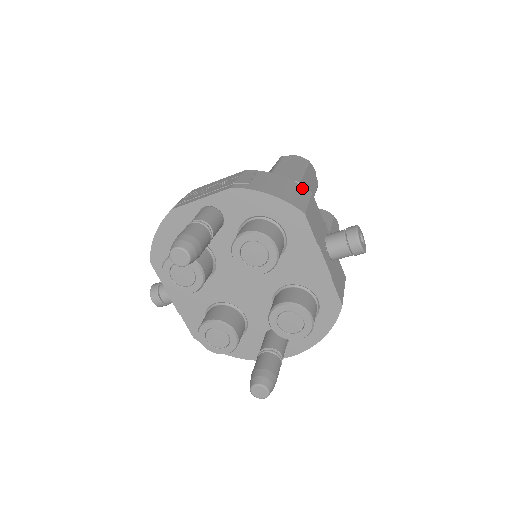
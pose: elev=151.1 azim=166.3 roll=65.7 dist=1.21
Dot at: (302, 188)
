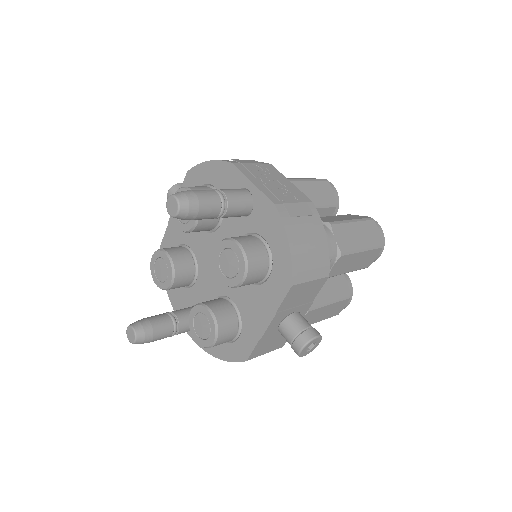
Dot at: (326, 265)
